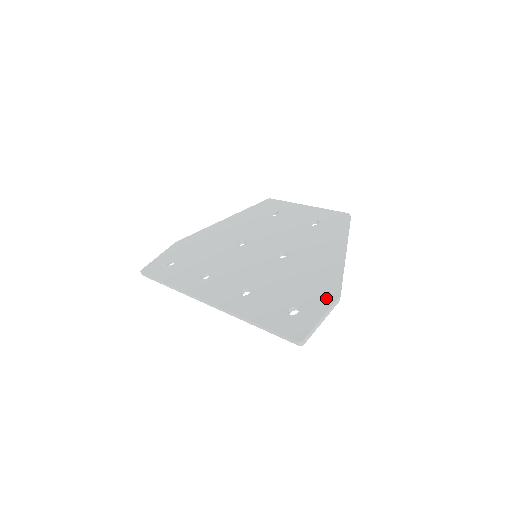
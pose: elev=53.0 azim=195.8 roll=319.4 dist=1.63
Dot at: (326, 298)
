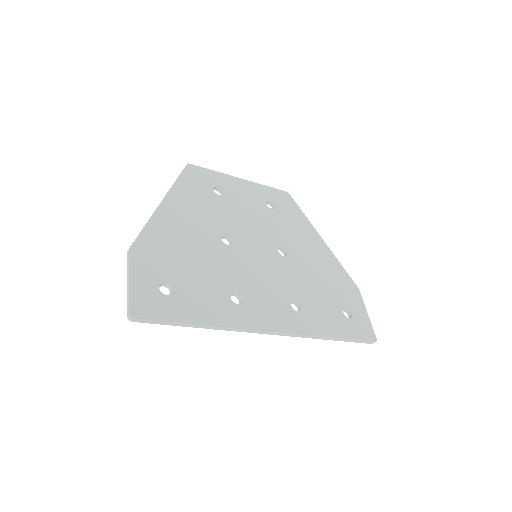
Dot at: (354, 293)
